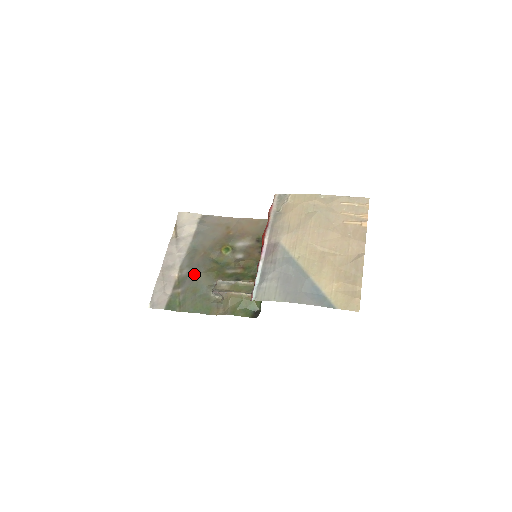
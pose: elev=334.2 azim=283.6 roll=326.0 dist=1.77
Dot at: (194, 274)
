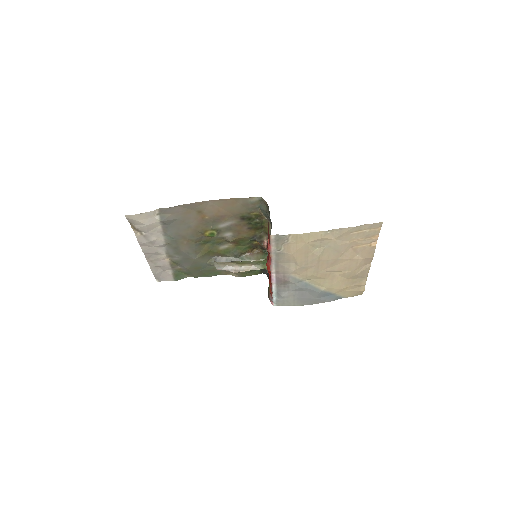
Dot at: (188, 260)
